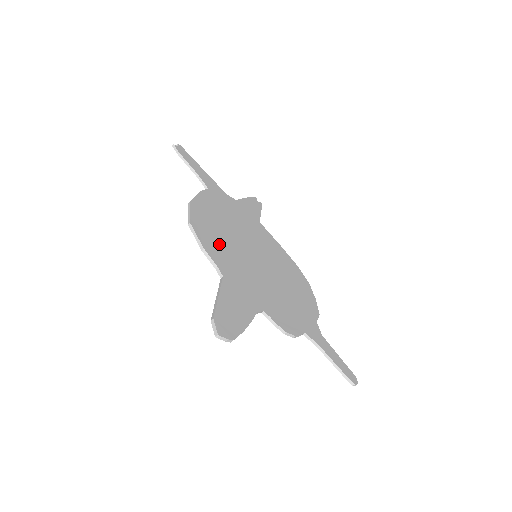
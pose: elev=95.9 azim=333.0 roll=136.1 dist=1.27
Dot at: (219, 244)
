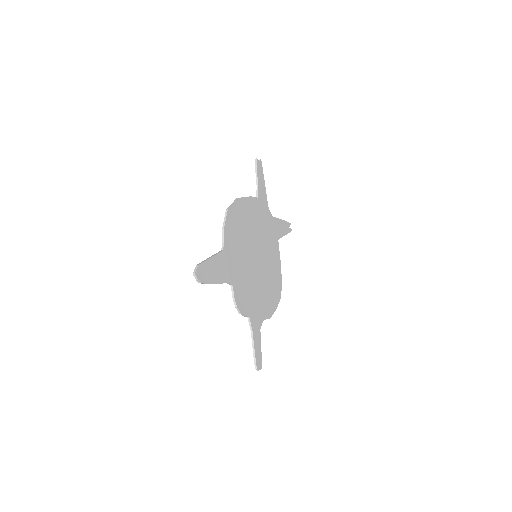
Dot at: (236, 233)
